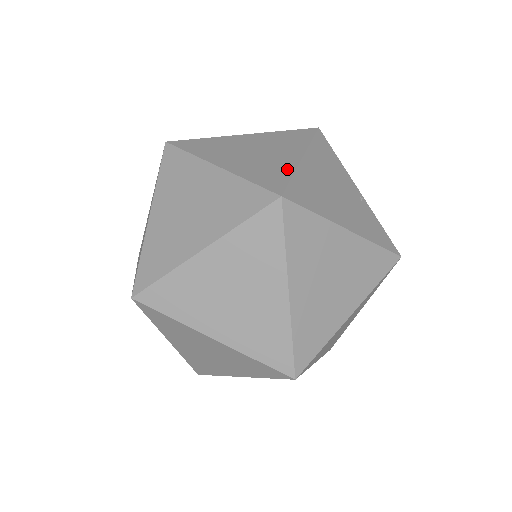
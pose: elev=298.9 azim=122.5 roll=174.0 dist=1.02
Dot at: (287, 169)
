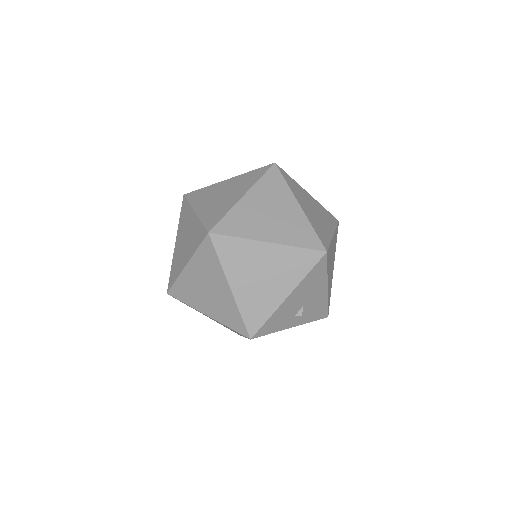
Dot at: occluded
